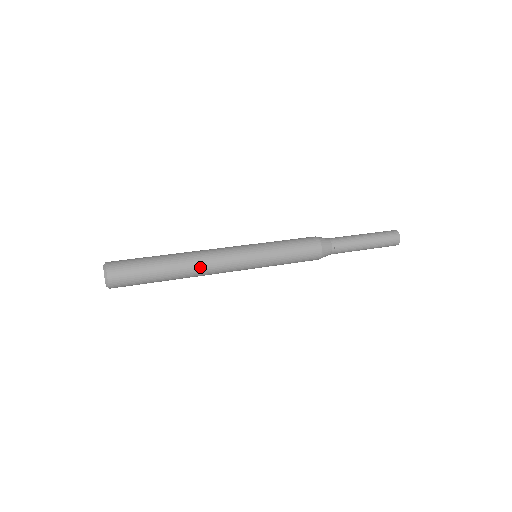
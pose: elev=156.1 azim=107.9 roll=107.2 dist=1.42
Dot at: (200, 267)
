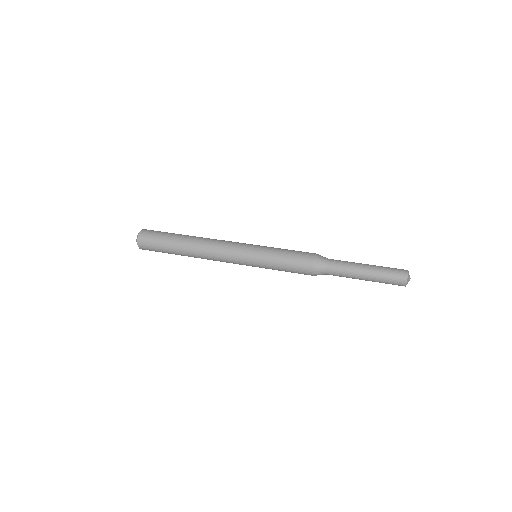
Dot at: (204, 258)
